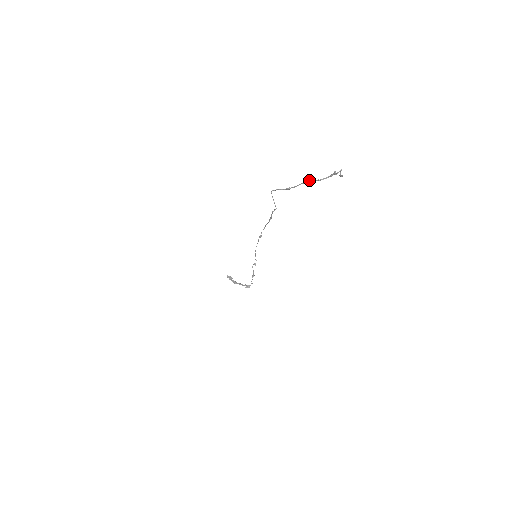
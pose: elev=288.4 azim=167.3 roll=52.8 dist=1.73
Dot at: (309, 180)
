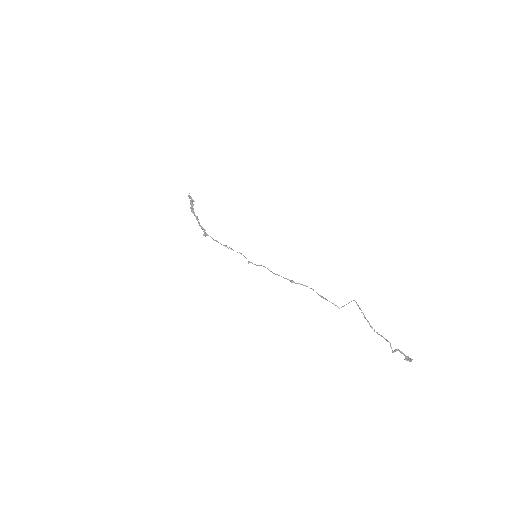
Dot at: occluded
